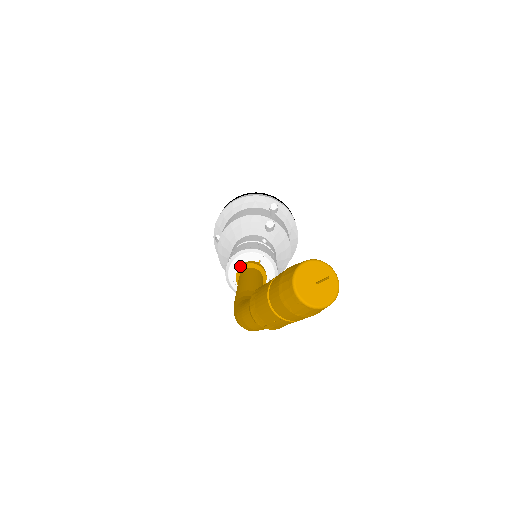
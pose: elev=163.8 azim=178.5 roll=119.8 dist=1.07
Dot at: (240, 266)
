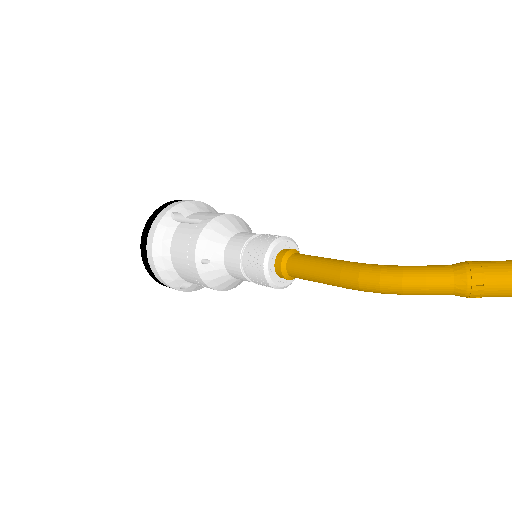
Dot at: (287, 248)
